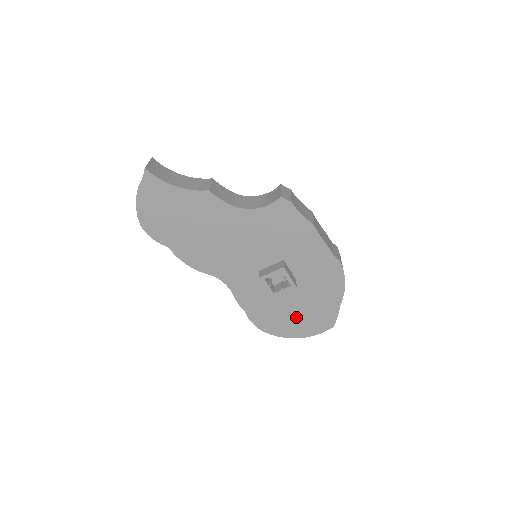
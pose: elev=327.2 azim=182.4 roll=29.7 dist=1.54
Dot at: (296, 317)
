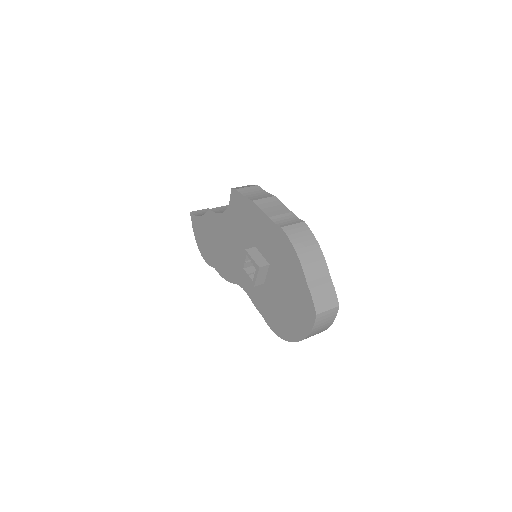
Dot at: (289, 311)
